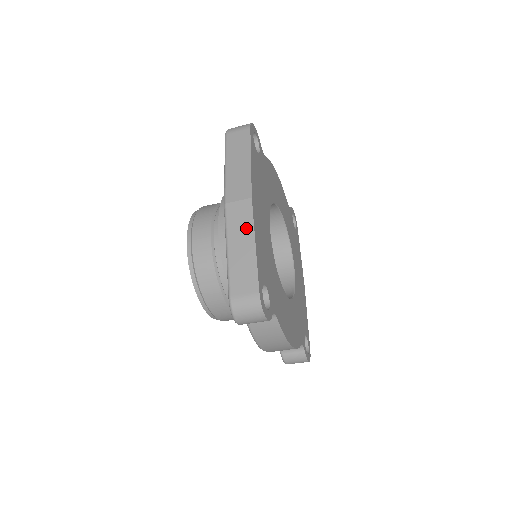
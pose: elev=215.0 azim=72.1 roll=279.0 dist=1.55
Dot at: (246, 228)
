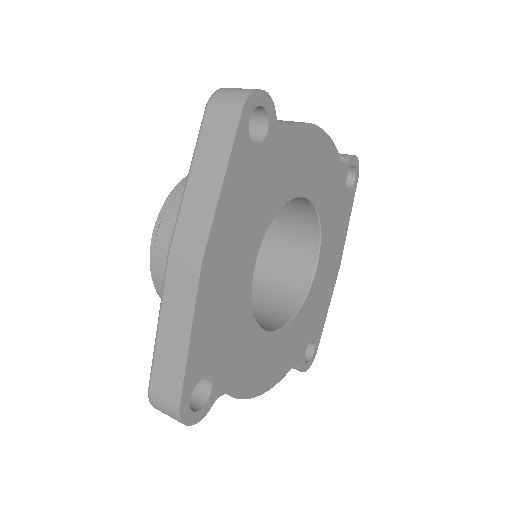
Dot at: (184, 308)
